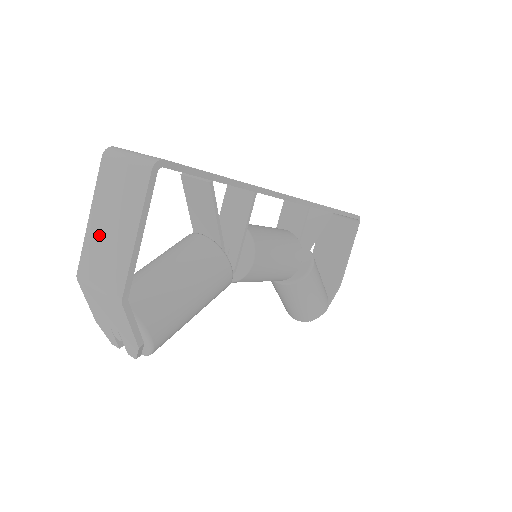
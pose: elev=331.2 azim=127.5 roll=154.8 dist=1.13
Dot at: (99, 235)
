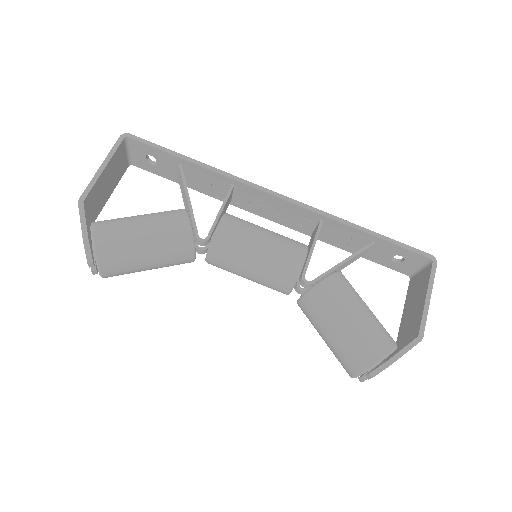
Dot at: occluded
